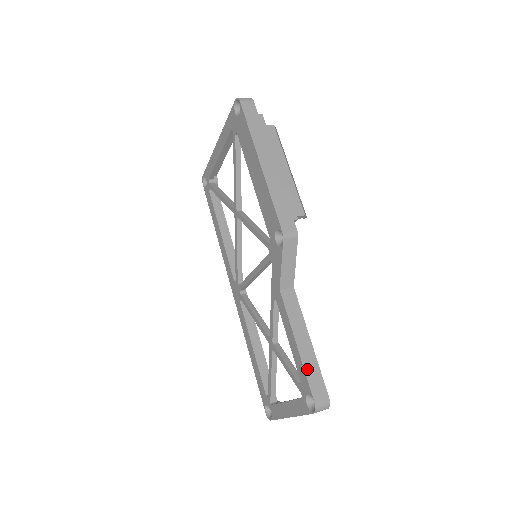
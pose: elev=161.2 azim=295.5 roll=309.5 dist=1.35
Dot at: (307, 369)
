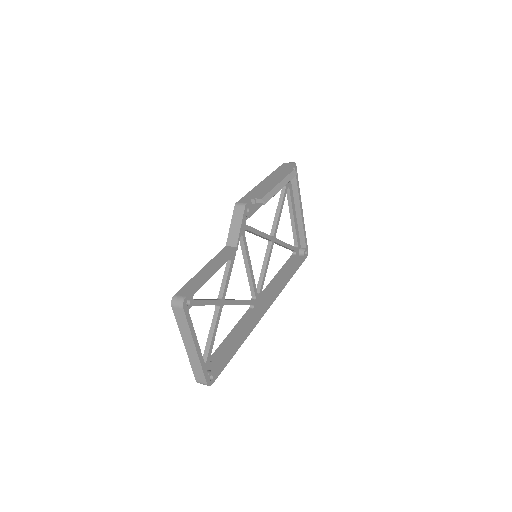
Dot at: (192, 280)
